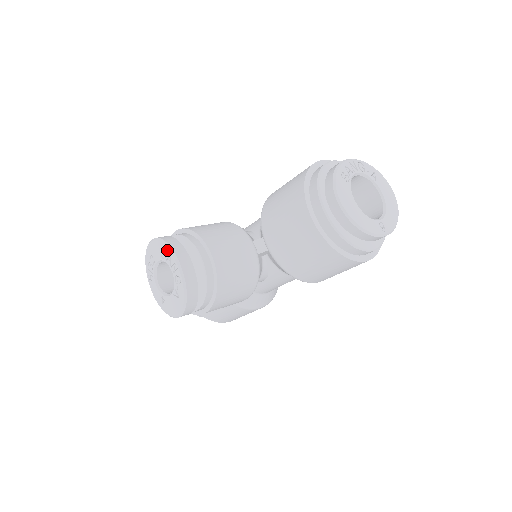
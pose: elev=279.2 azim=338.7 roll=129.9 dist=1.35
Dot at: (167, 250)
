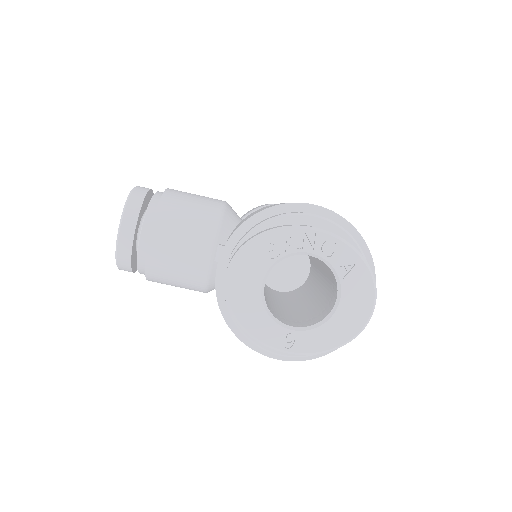
Dot at: (125, 206)
